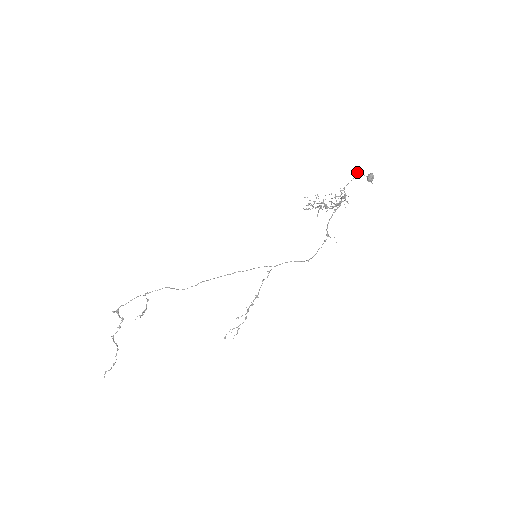
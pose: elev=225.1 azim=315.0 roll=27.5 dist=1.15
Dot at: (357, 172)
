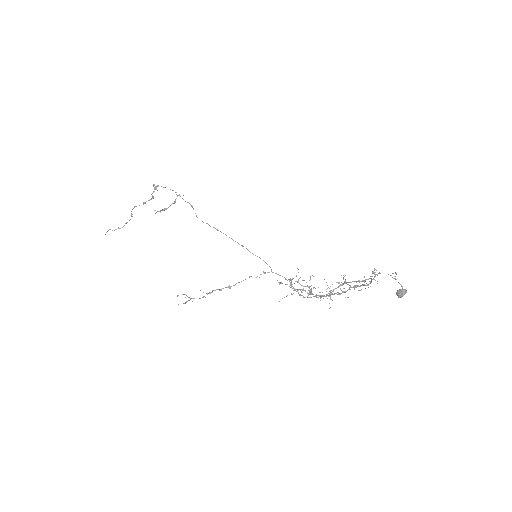
Dot at: (395, 276)
